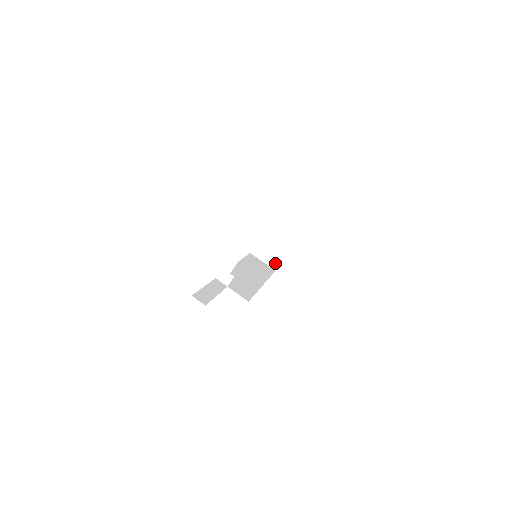
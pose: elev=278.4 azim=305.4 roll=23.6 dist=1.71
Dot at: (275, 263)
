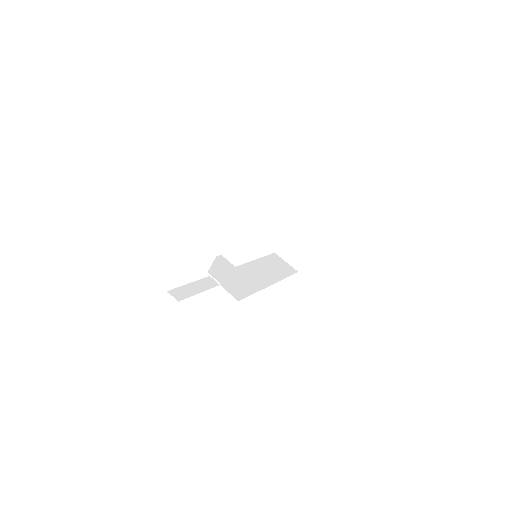
Dot at: (298, 264)
